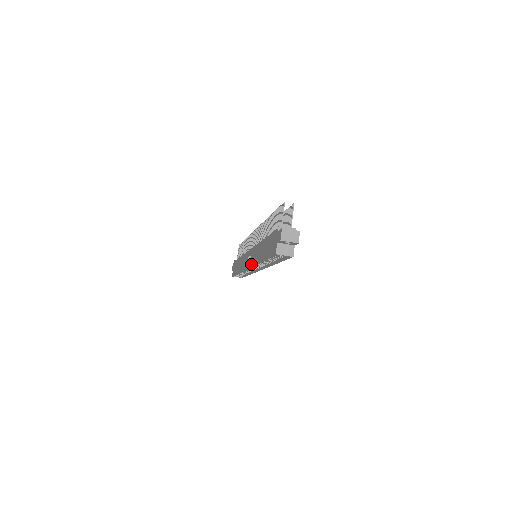
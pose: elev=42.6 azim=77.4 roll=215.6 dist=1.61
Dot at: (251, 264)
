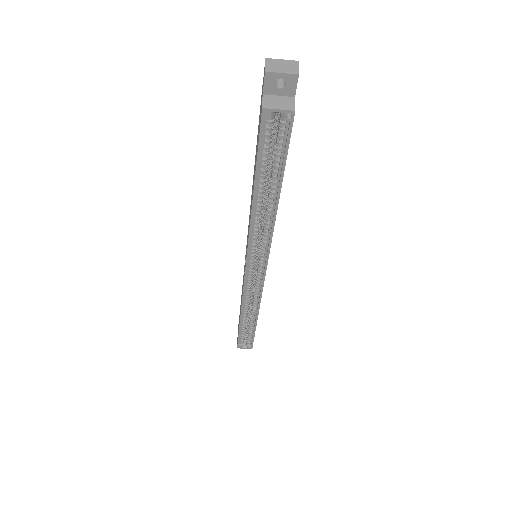
Dot at: occluded
